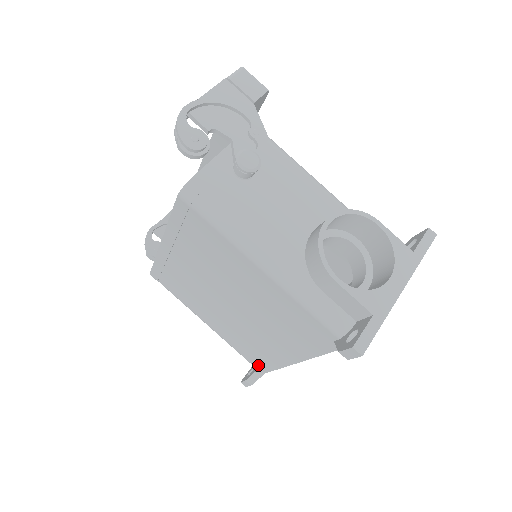
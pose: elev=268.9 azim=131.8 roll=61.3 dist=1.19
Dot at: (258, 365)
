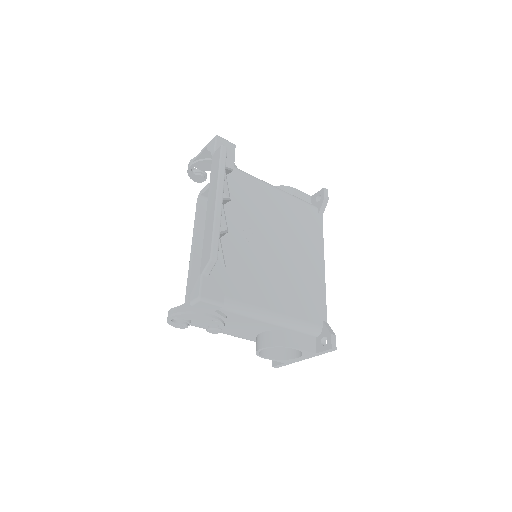
Dot at: occluded
